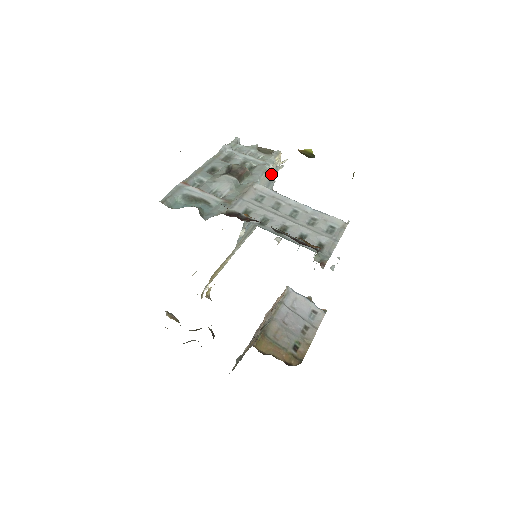
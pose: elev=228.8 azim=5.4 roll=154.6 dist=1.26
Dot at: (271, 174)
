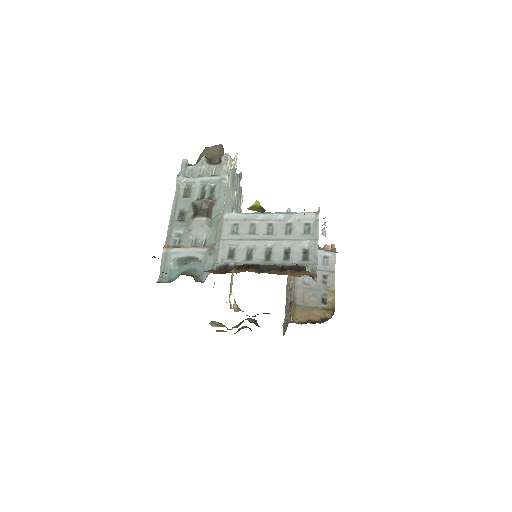
Dot at: (231, 179)
